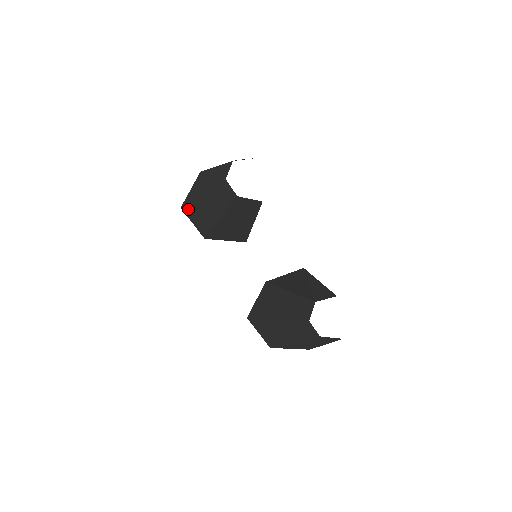
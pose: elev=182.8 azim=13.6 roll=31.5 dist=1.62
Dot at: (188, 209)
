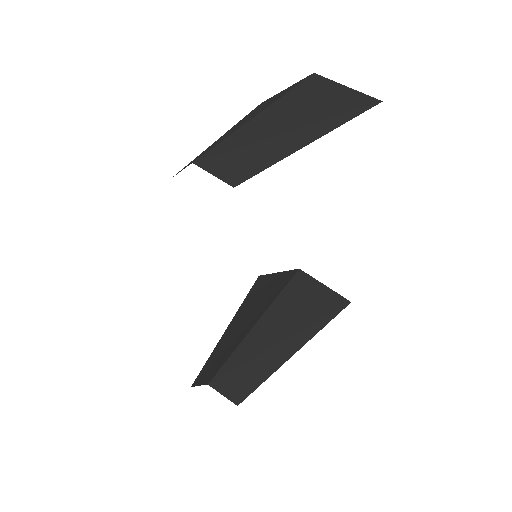
Dot at: occluded
